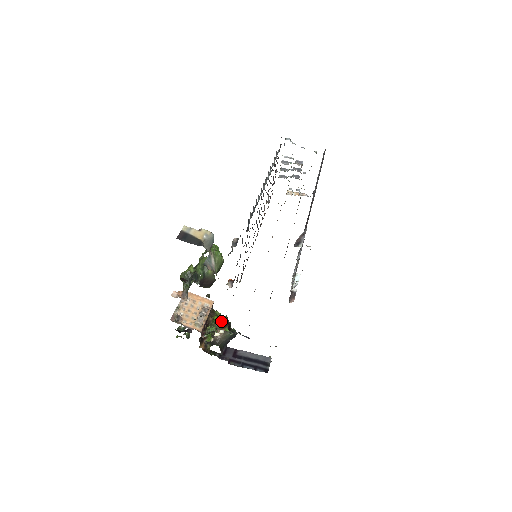
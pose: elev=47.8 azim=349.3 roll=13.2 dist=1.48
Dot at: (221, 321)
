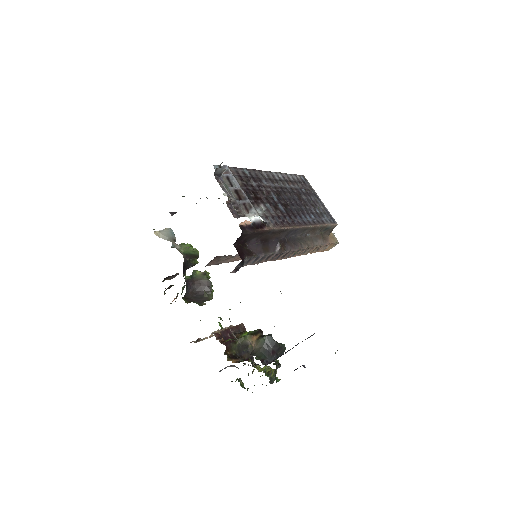
Dot at: (251, 332)
